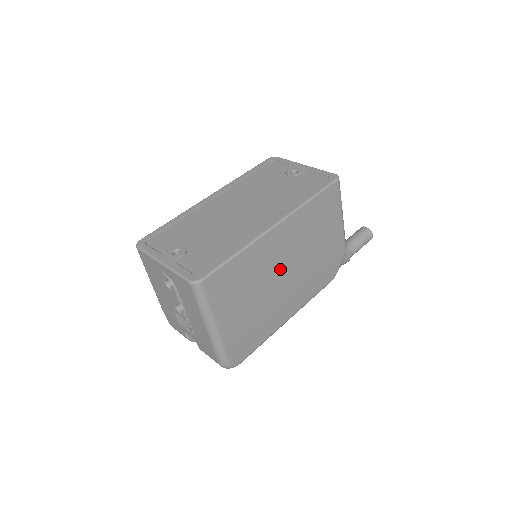
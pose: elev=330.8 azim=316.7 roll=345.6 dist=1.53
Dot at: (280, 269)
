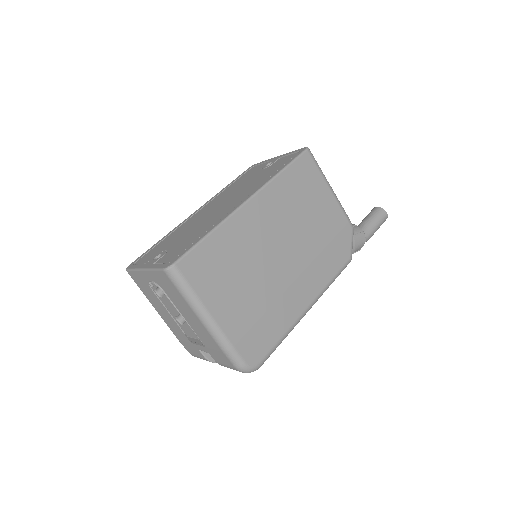
Dot at: (271, 249)
